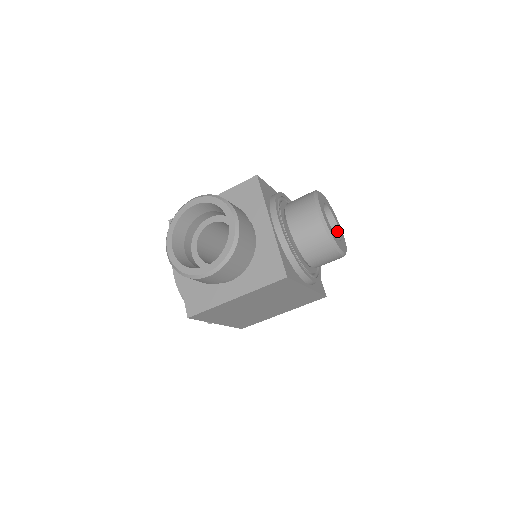
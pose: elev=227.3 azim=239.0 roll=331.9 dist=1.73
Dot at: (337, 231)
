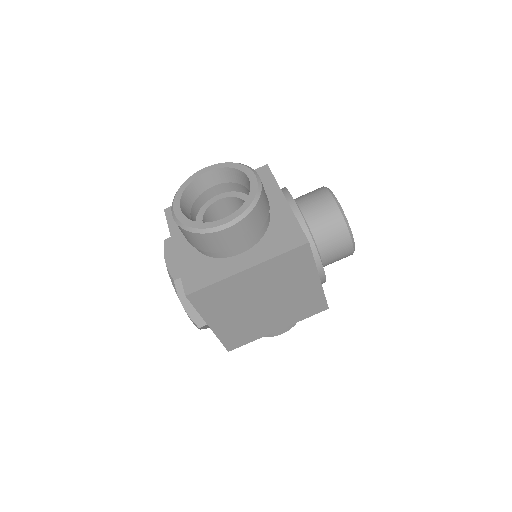
Dot at: occluded
